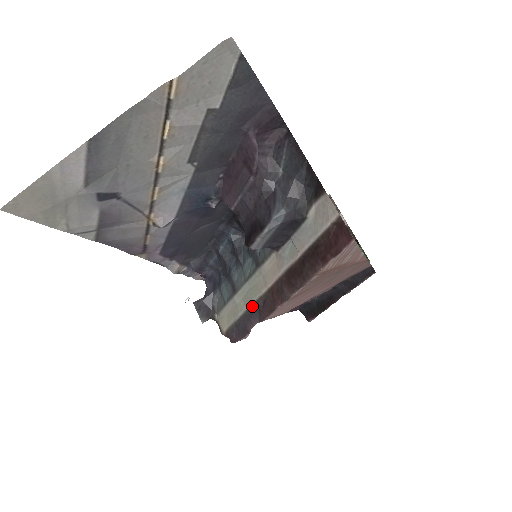
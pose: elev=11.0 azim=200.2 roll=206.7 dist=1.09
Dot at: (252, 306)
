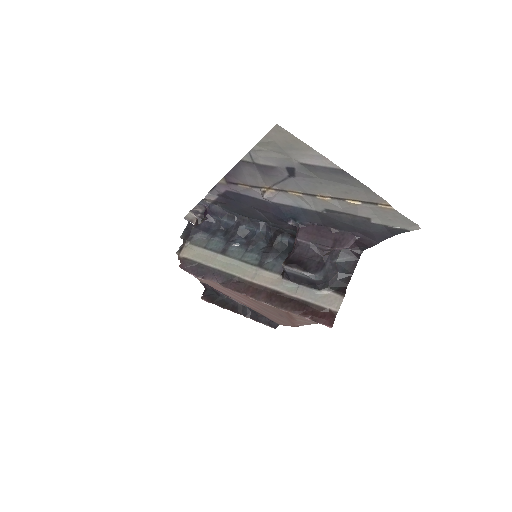
Dot at: (227, 273)
